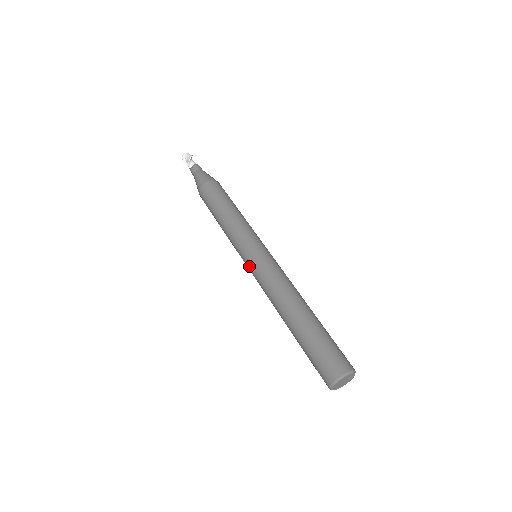
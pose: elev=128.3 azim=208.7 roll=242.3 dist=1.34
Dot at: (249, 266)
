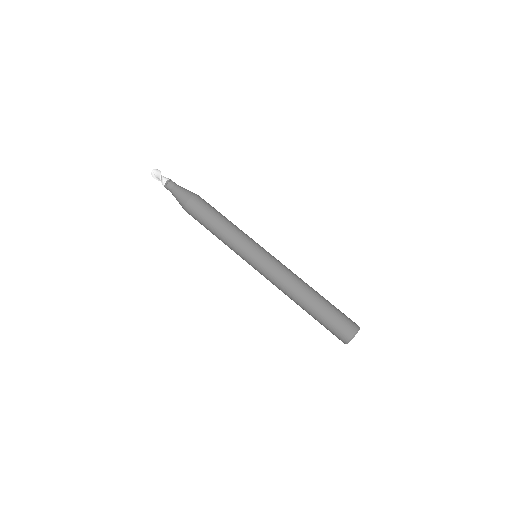
Dot at: (255, 268)
